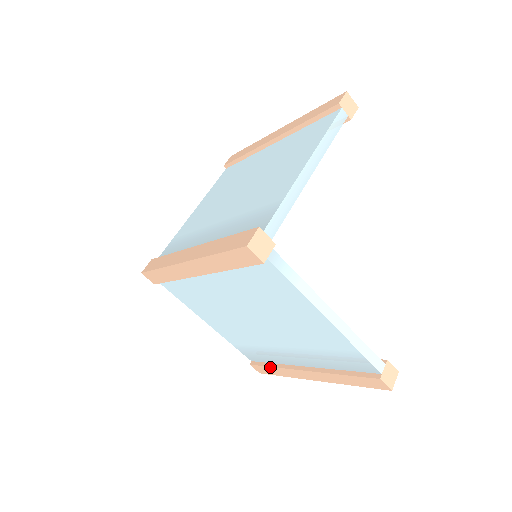
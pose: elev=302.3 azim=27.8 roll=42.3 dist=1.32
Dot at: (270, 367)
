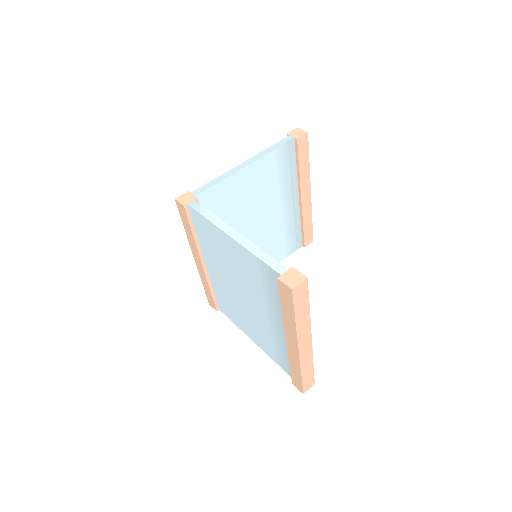
Dot at: (290, 367)
